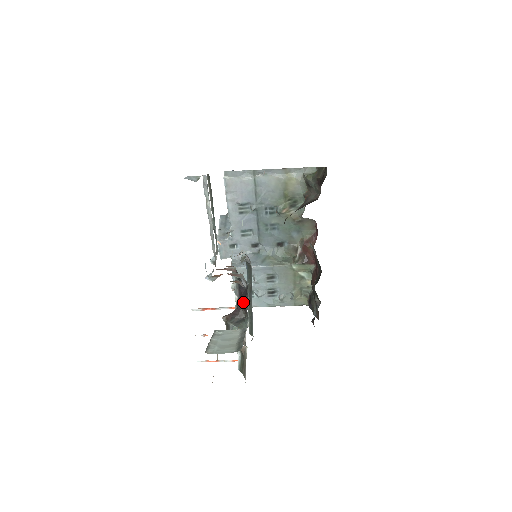
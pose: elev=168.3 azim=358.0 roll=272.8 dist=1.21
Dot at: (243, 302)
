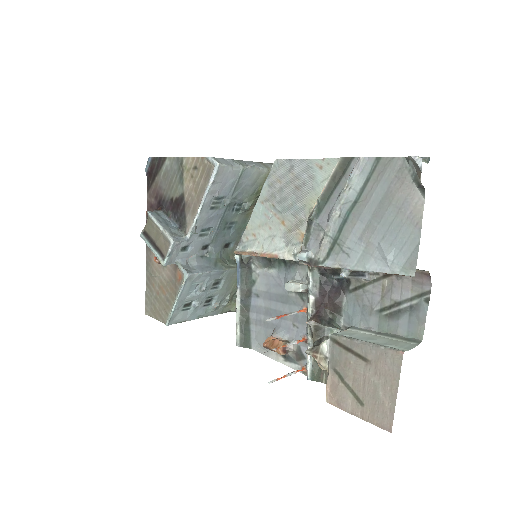
Dot at: (335, 300)
